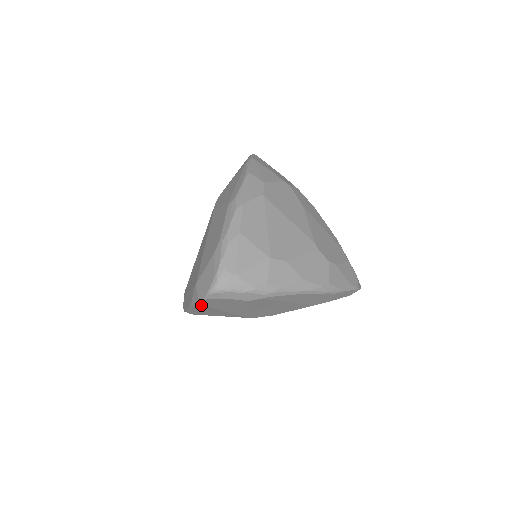
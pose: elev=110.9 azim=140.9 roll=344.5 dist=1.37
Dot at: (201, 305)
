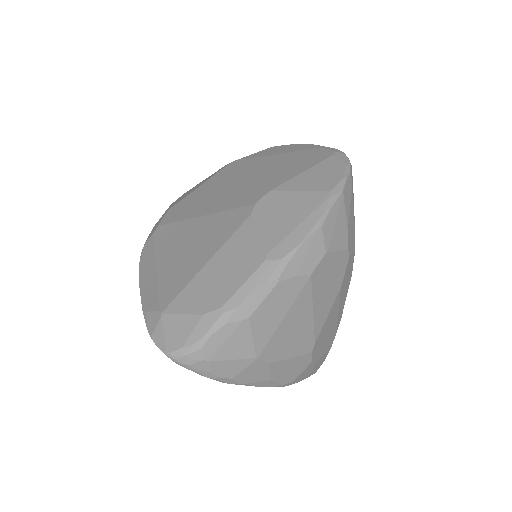
Dot at: occluded
